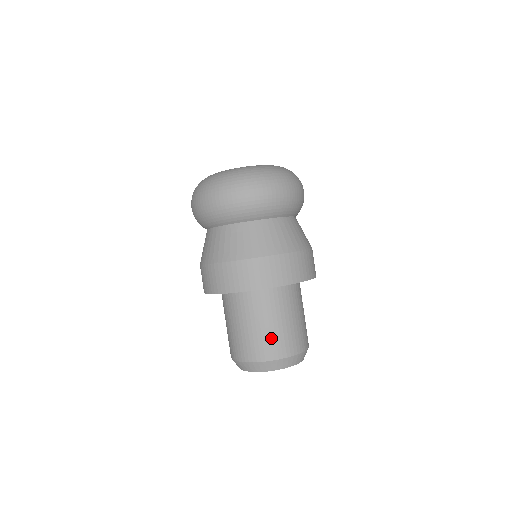
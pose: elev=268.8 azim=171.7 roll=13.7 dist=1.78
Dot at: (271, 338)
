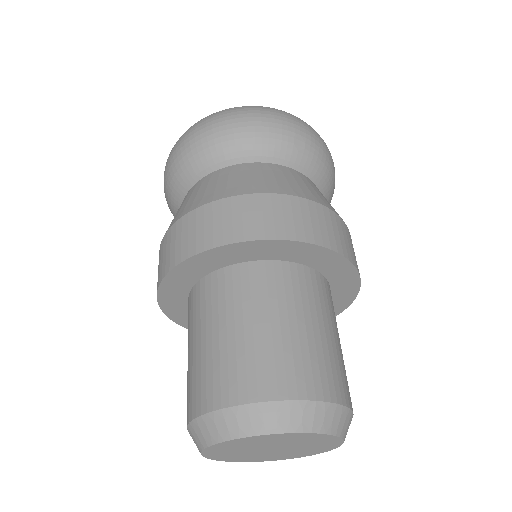
Dot at: (206, 366)
